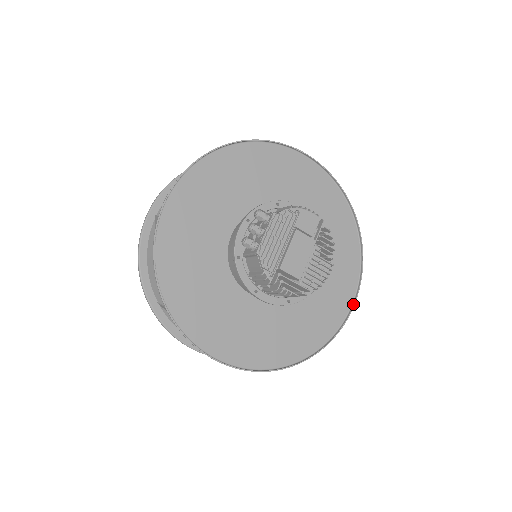
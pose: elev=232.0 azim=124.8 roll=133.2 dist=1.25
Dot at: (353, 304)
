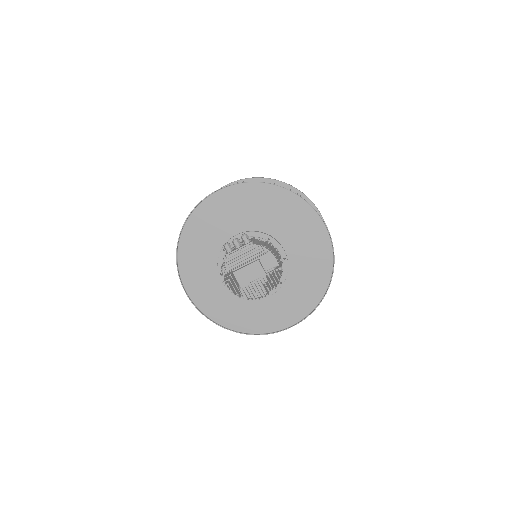
Dot at: (288, 328)
